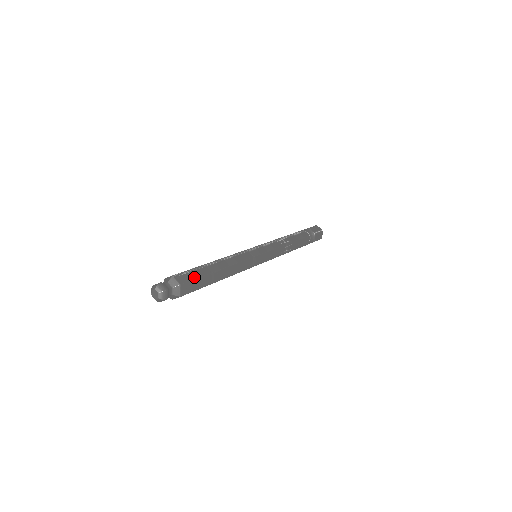
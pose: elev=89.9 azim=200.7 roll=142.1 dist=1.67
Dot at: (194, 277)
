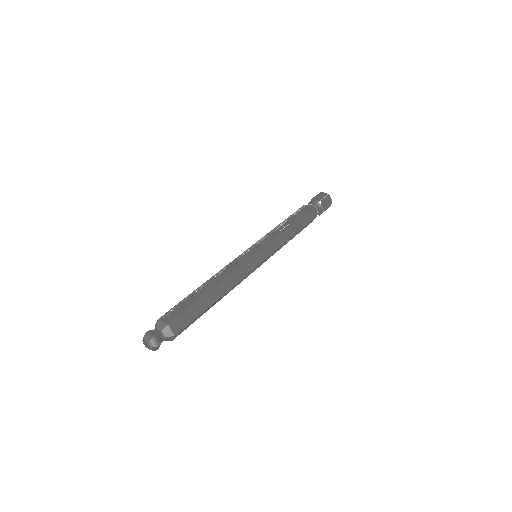
Dot at: (182, 310)
